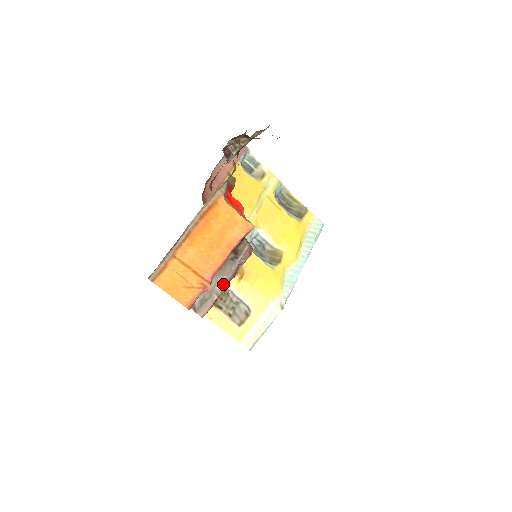
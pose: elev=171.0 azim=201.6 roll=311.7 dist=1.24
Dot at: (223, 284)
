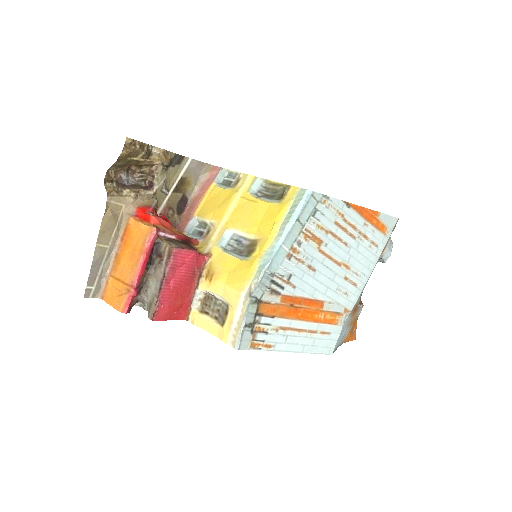
Dot at: (159, 286)
